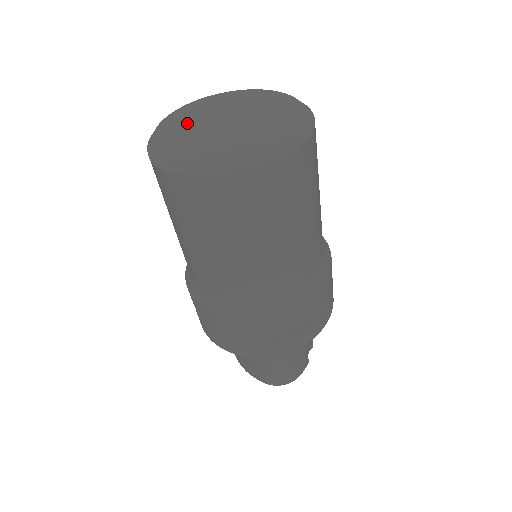
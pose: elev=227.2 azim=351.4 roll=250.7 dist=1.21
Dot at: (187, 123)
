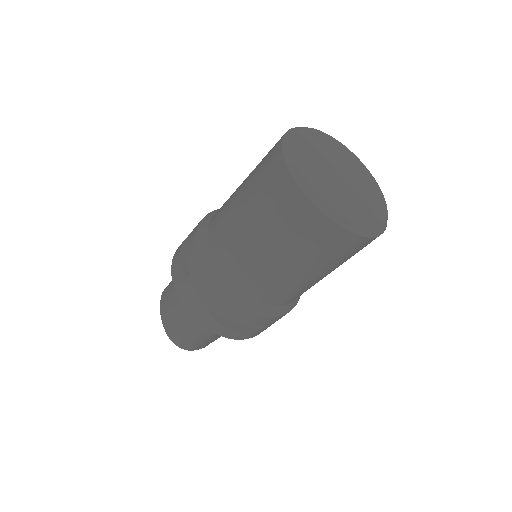
Dot at: (318, 148)
